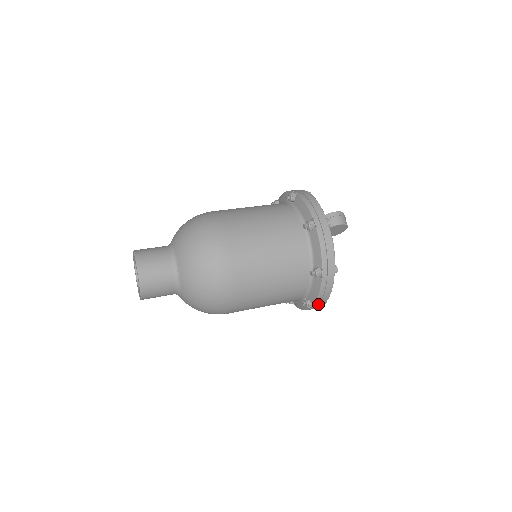
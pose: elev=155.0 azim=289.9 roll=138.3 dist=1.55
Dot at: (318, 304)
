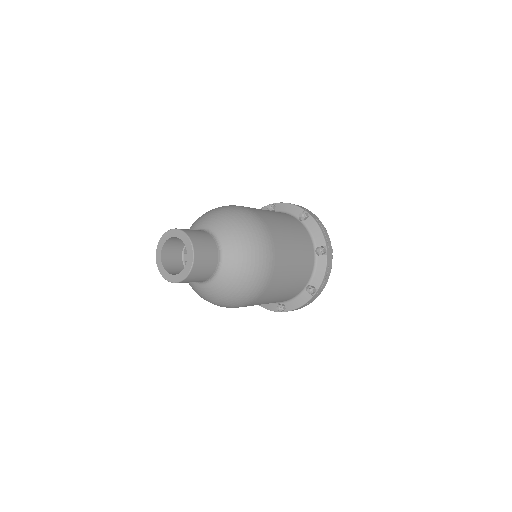
Dot at: occluded
